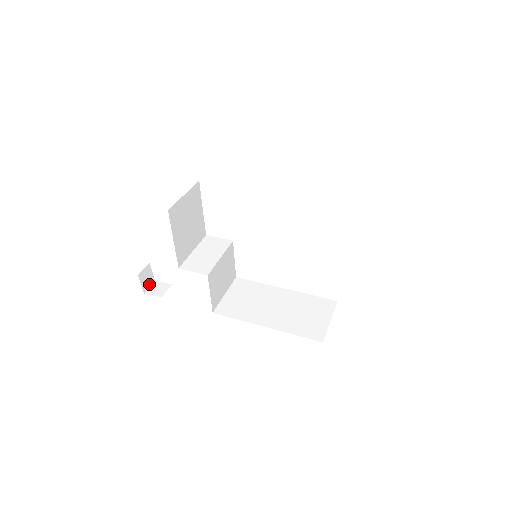
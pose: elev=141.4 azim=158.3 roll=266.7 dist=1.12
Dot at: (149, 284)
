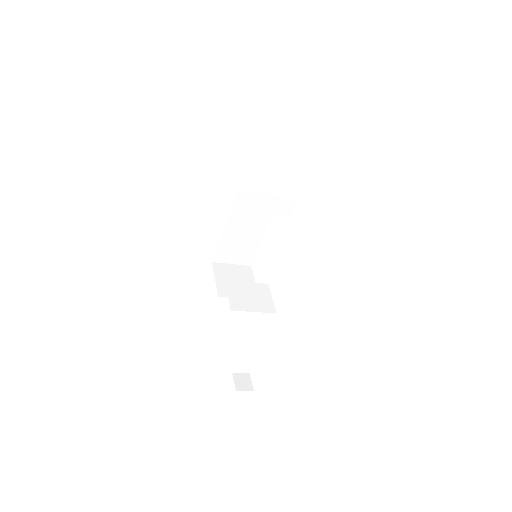
Dot at: (245, 389)
